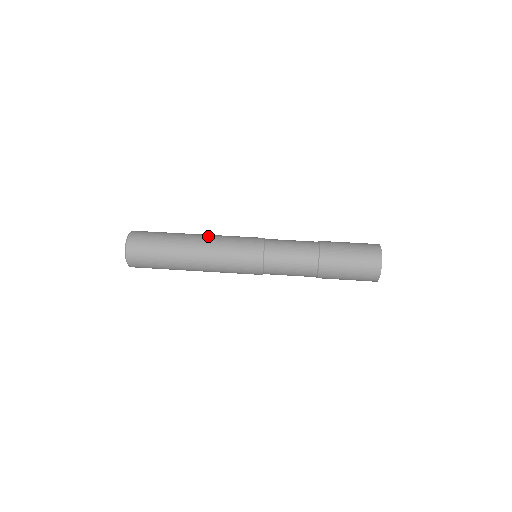
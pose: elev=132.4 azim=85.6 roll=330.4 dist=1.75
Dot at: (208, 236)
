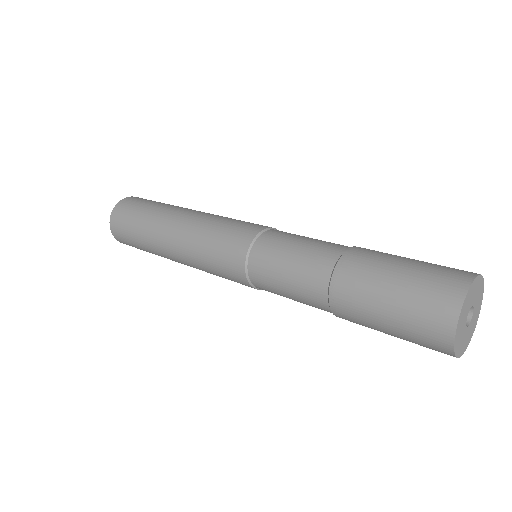
Dot at: occluded
